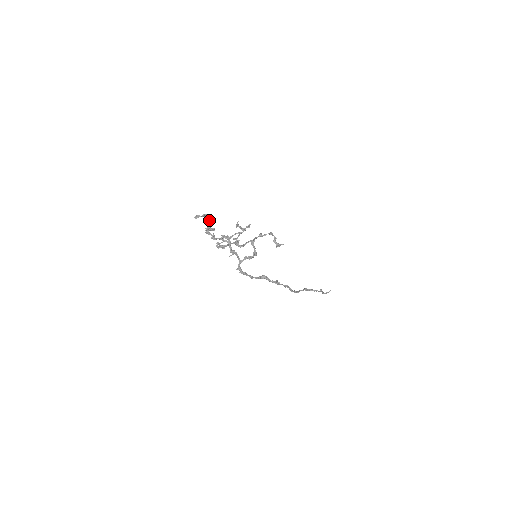
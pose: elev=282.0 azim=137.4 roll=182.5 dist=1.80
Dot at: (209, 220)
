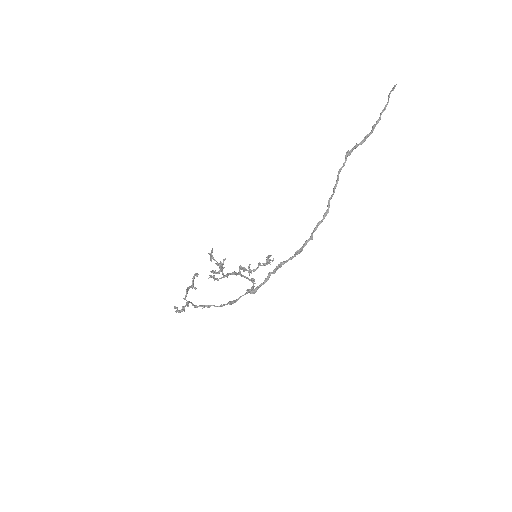
Dot at: (187, 306)
